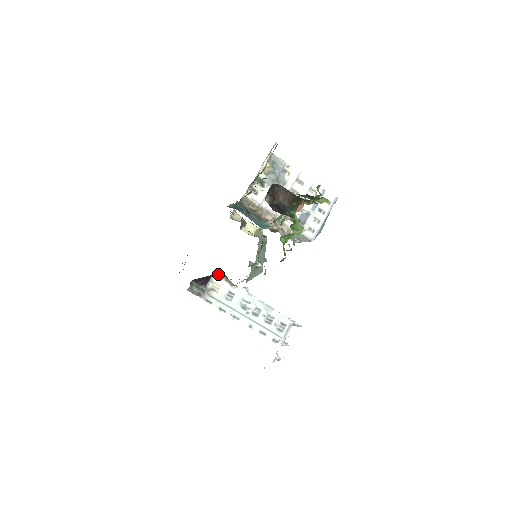
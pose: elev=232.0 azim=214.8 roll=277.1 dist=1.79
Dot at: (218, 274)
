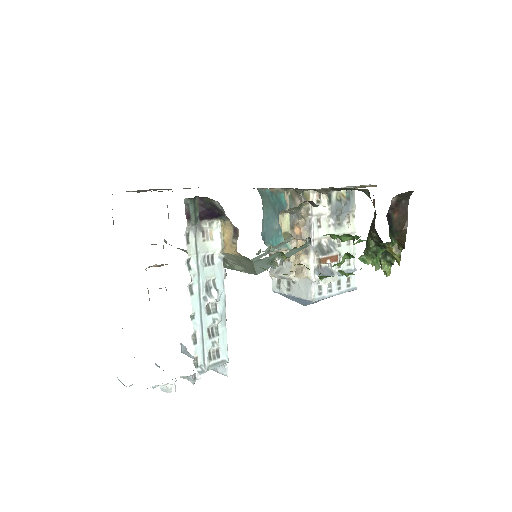
Dot at: (228, 223)
